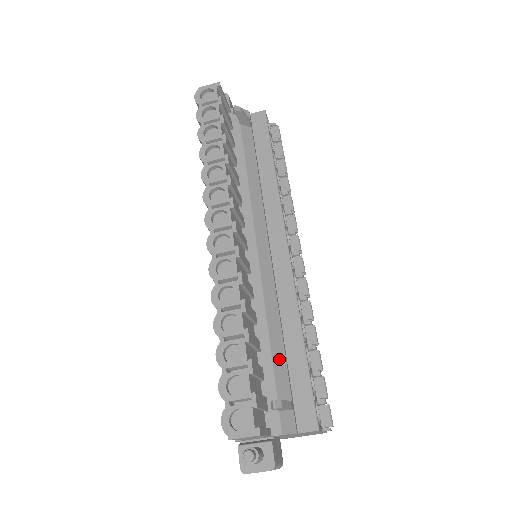
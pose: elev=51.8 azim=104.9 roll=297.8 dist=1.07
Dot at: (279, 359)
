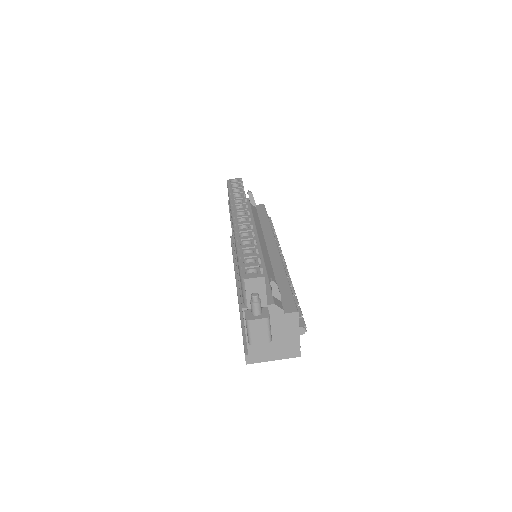
Dot at: occluded
